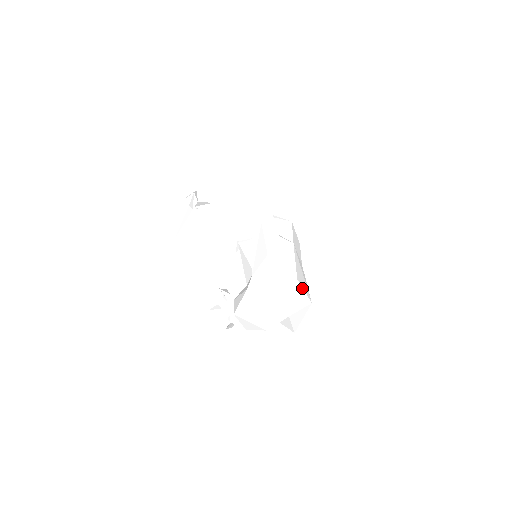
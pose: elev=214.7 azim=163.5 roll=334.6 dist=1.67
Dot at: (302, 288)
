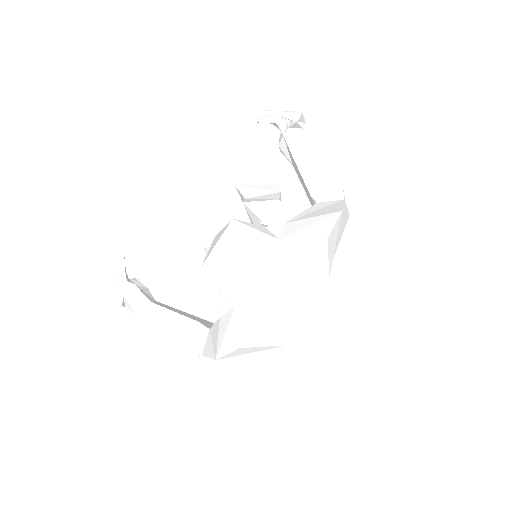
Dot at: (314, 301)
